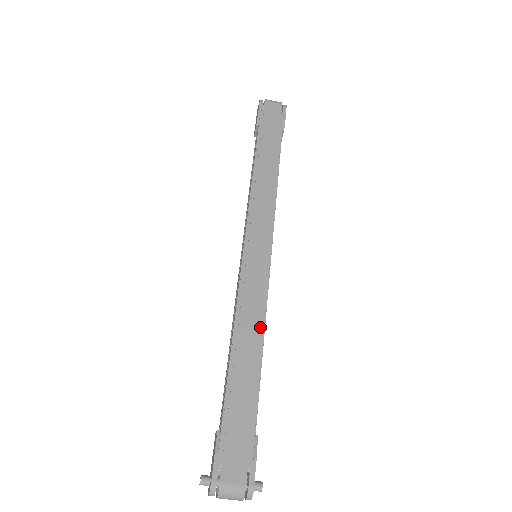
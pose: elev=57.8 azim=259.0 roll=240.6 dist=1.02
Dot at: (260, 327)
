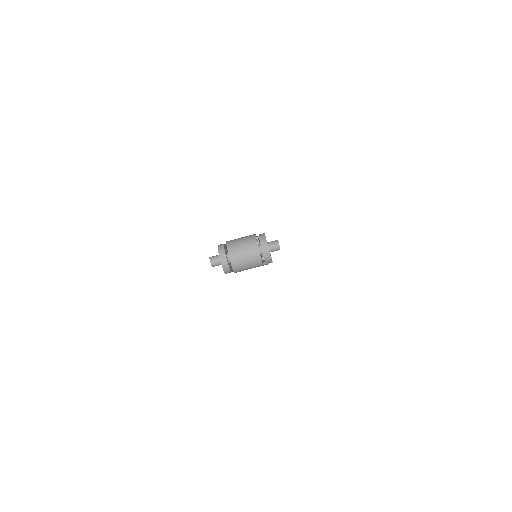
Dot at: occluded
